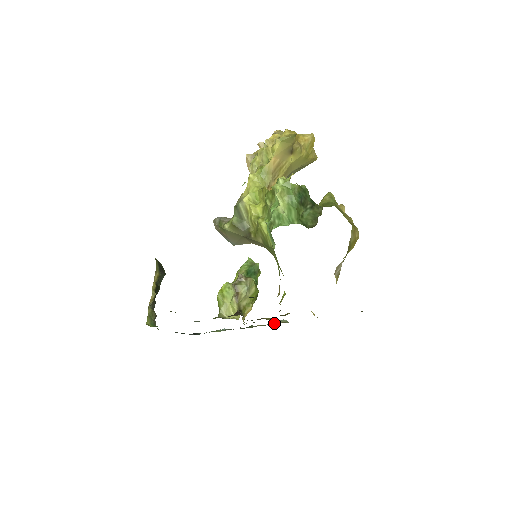
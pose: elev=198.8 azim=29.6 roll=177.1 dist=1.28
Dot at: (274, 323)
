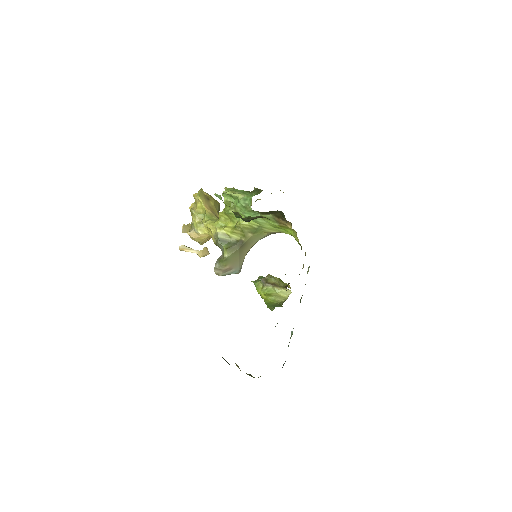
Dot at: occluded
